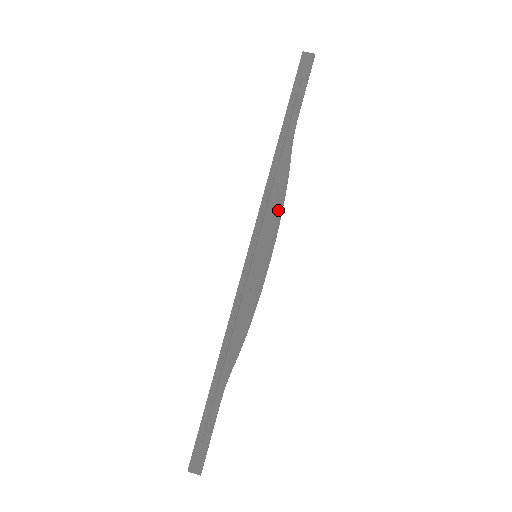
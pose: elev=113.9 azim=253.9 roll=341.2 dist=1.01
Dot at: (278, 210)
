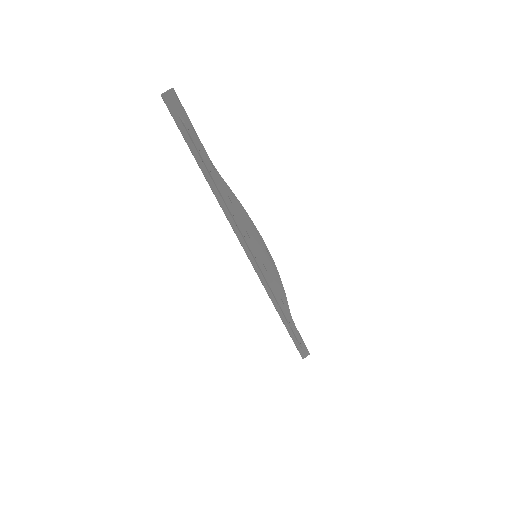
Dot at: (247, 222)
